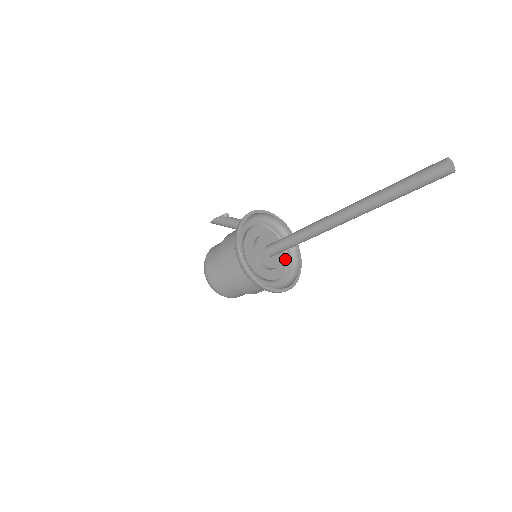
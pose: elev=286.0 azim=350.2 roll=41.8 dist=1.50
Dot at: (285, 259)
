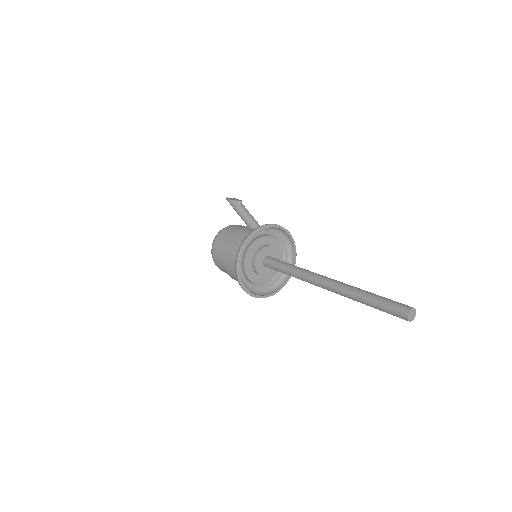
Dot at: occluded
